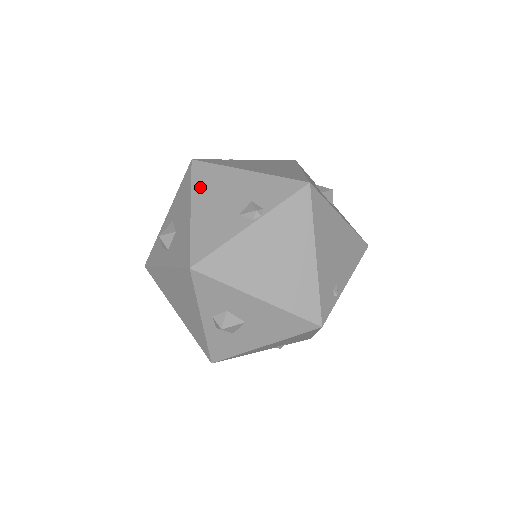
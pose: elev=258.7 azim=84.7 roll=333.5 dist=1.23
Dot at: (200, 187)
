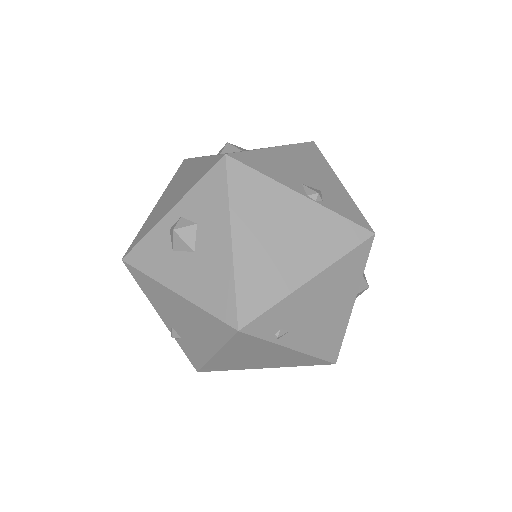
Dot at: (298, 150)
